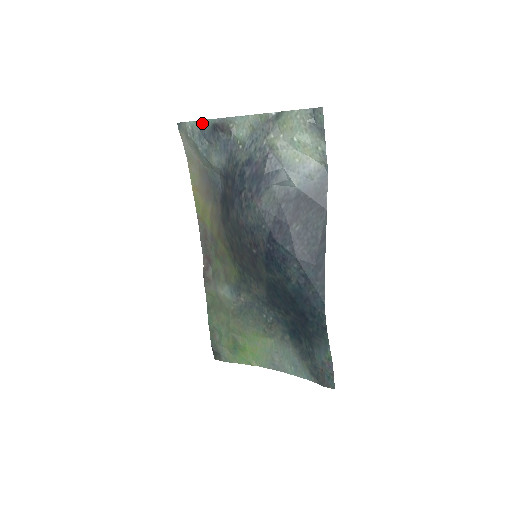
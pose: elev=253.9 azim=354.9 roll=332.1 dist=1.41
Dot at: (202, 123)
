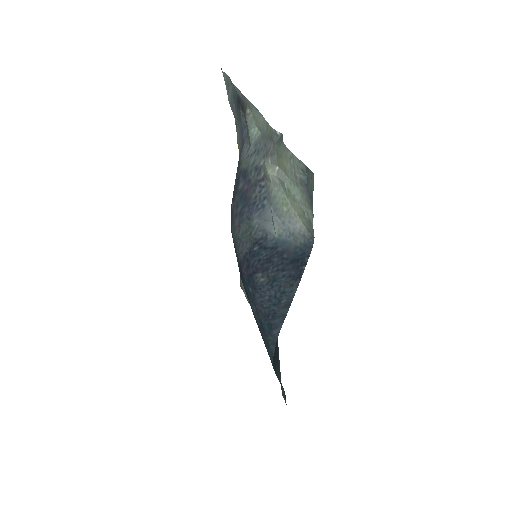
Dot at: (232, 84)
